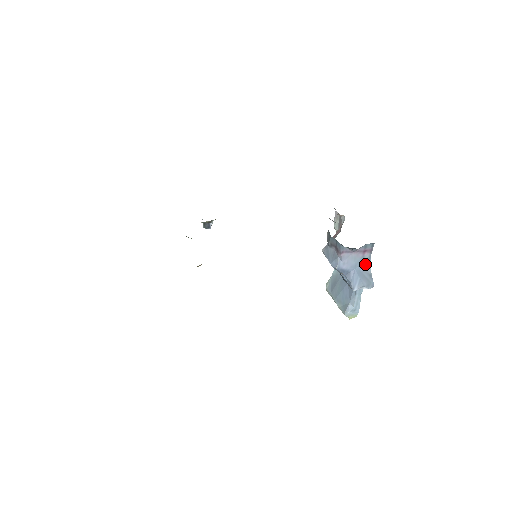
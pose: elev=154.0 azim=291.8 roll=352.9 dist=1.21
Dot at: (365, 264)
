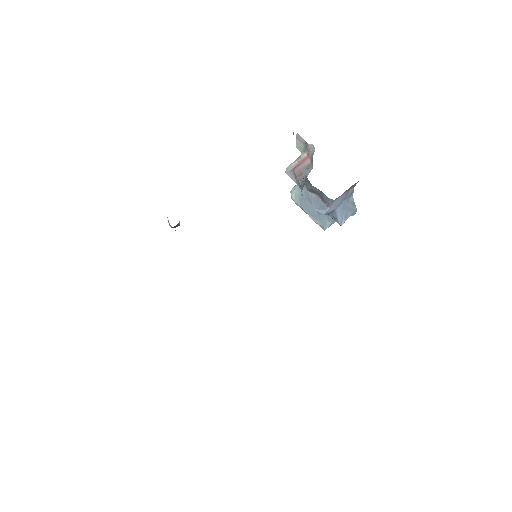
Dot at: (348, 197)
